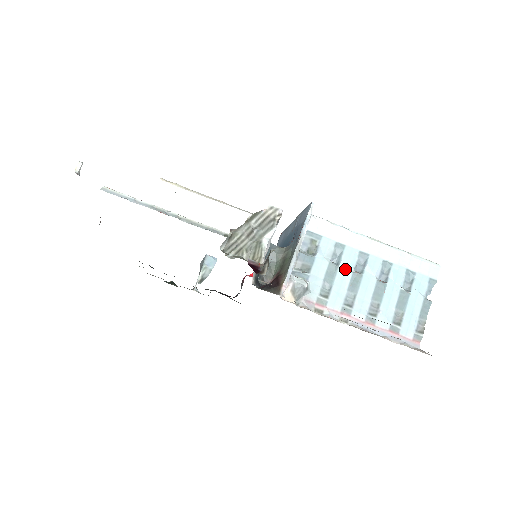
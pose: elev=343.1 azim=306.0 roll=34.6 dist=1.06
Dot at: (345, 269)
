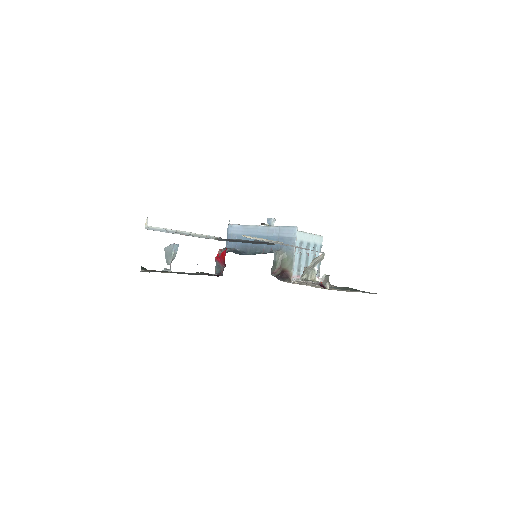
Dot at: (297, 253)
